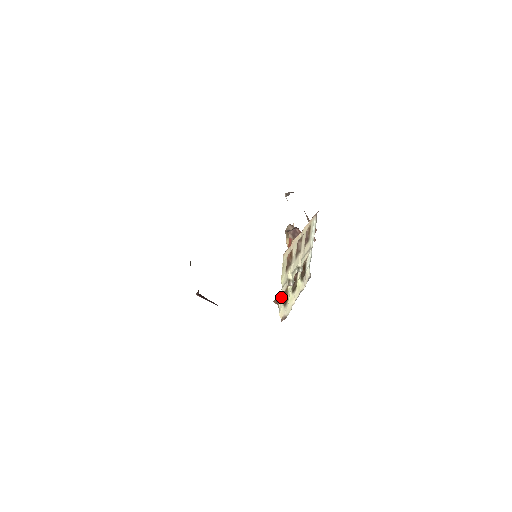
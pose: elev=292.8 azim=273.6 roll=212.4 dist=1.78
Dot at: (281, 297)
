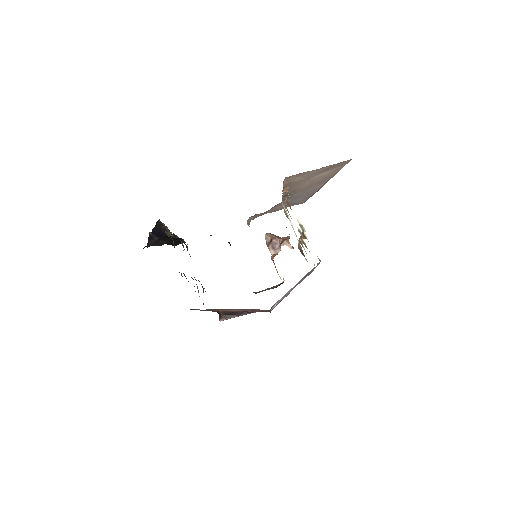
Dot at: (304, 233)
